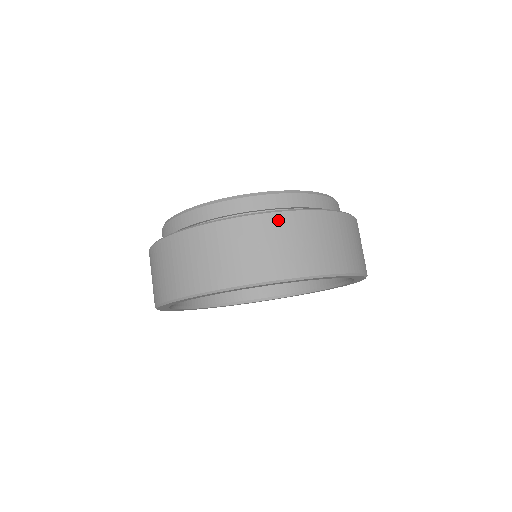
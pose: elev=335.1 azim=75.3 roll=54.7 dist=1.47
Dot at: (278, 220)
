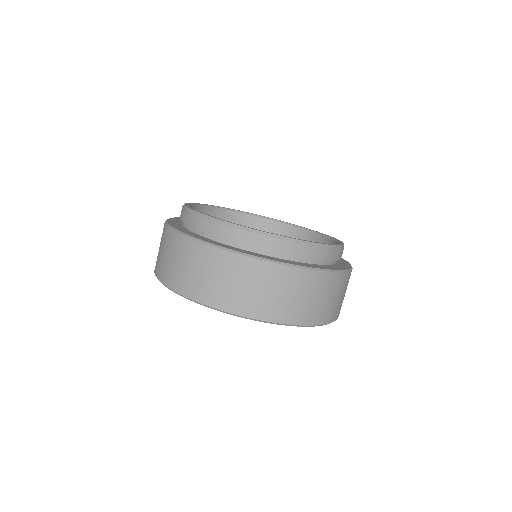
Dot at: (245, 263)
